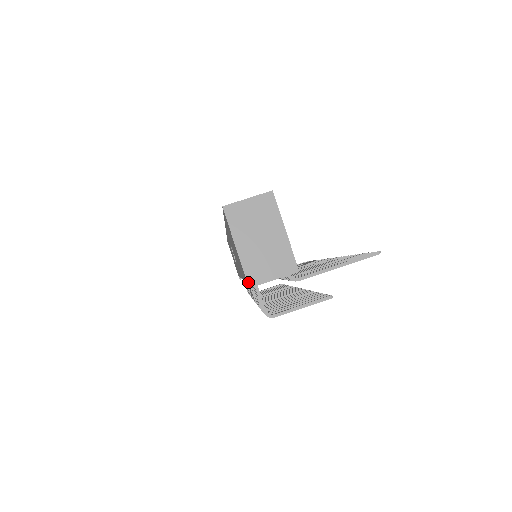
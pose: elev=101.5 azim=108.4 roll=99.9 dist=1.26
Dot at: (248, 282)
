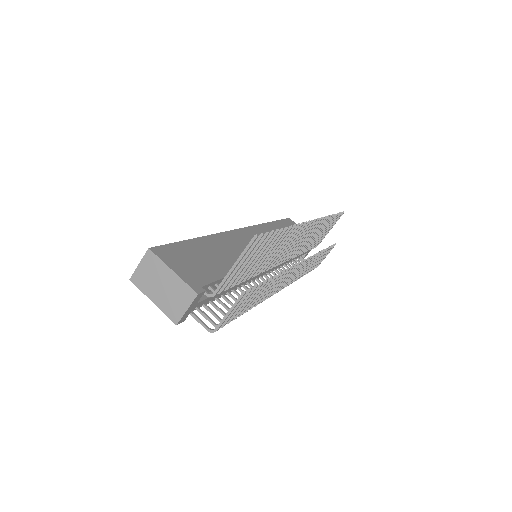
Dot at: (173, 321)
